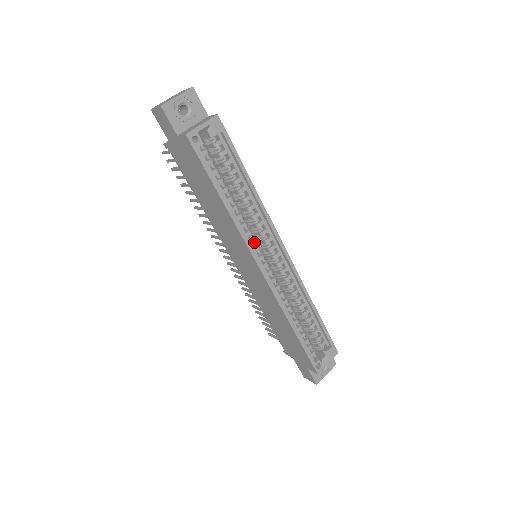
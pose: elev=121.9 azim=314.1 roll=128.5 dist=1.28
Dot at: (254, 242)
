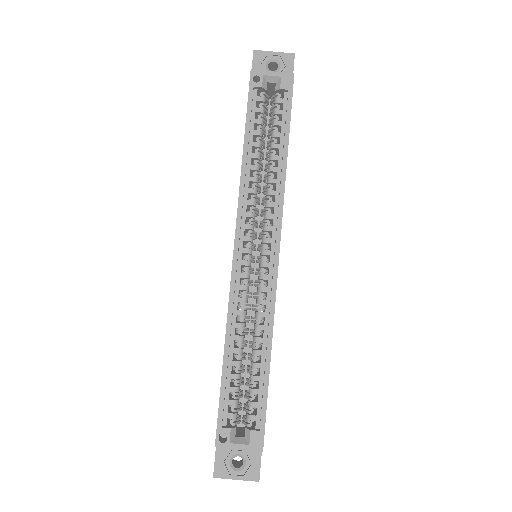
Dot at: (250, 216)
